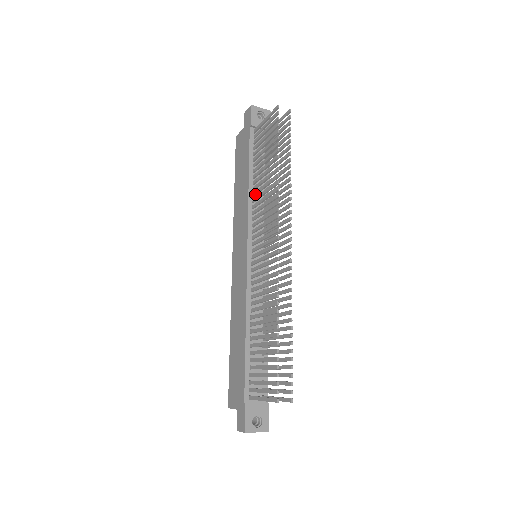
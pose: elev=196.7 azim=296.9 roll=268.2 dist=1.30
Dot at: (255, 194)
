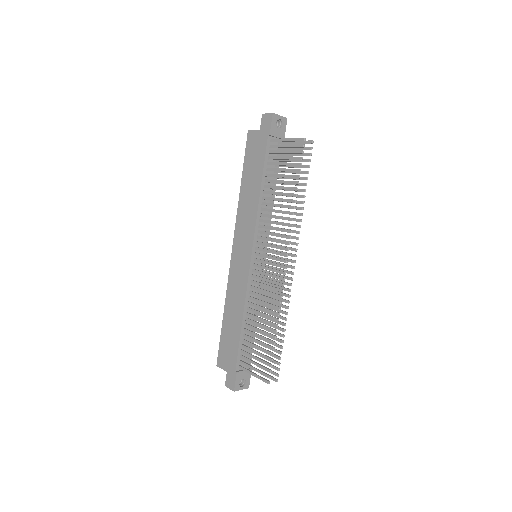
Dot at: occluded
